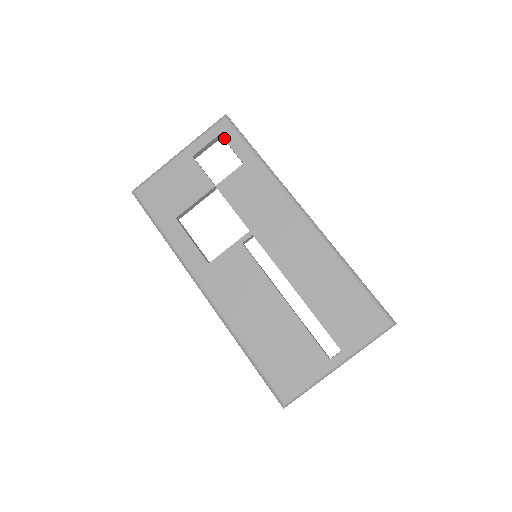
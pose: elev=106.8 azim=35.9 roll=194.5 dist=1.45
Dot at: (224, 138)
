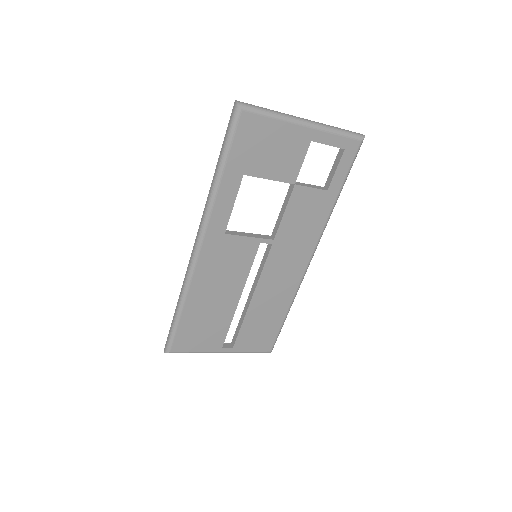
Dot at: (343, 156)
